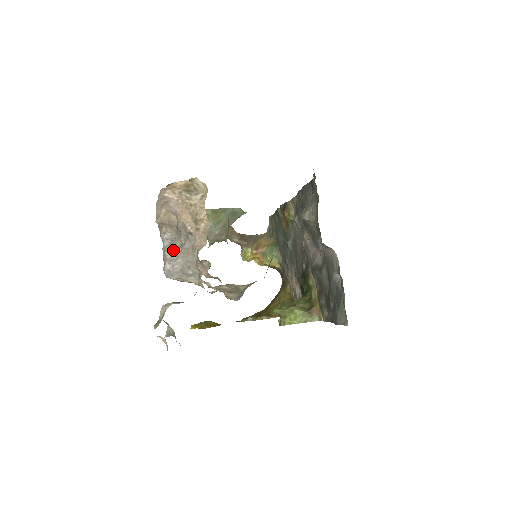
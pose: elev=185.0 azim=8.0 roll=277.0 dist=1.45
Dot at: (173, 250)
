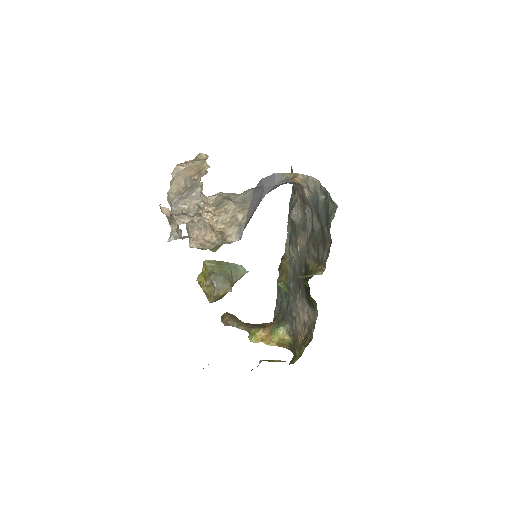
Dot at: (180, 195)
